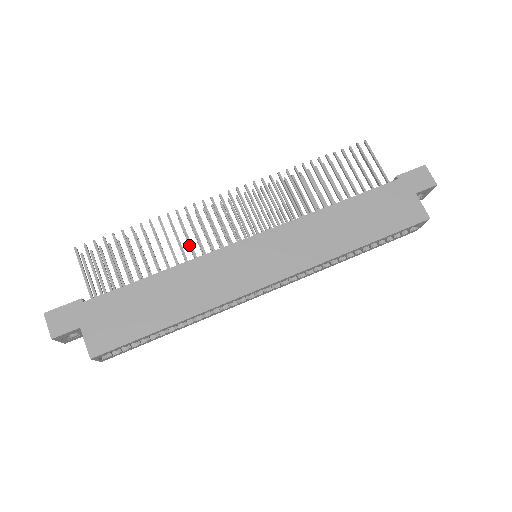
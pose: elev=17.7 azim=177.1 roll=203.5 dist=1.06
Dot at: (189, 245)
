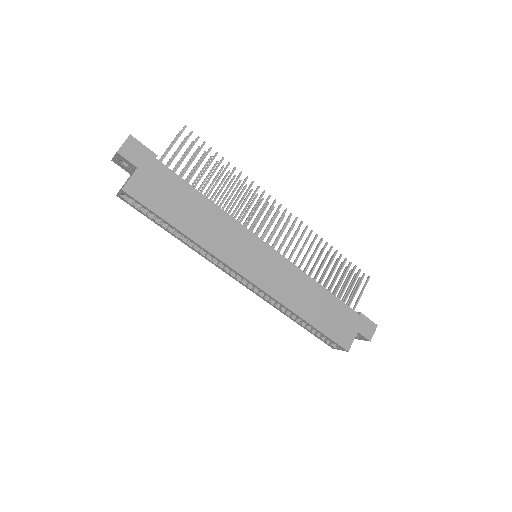
Dot at: (234, 205)
